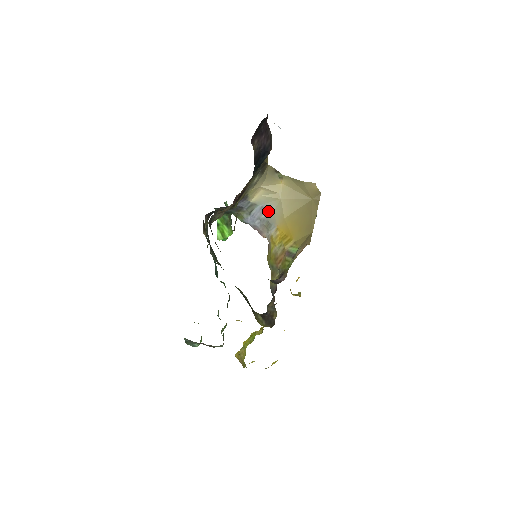
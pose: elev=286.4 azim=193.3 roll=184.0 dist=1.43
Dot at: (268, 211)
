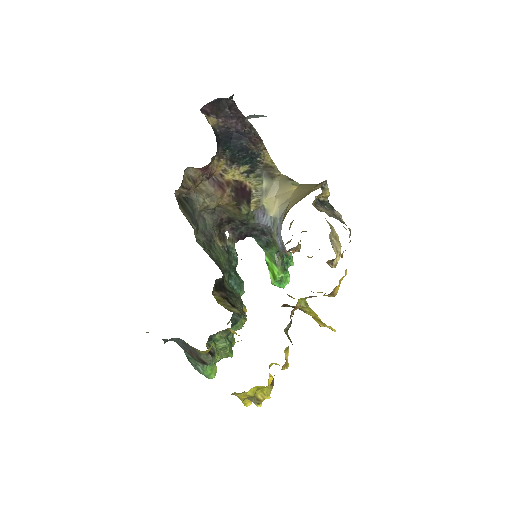
Dot at: (282, 219)
